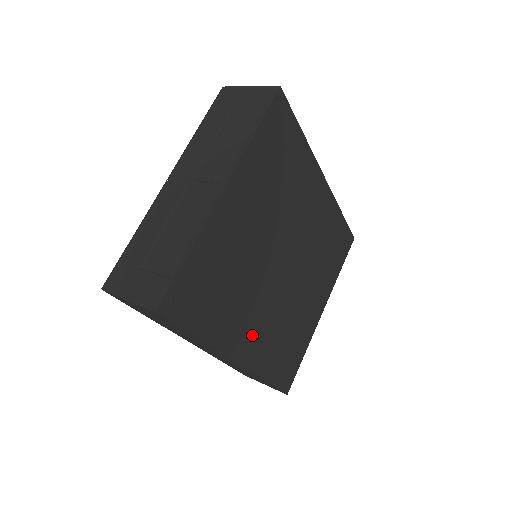
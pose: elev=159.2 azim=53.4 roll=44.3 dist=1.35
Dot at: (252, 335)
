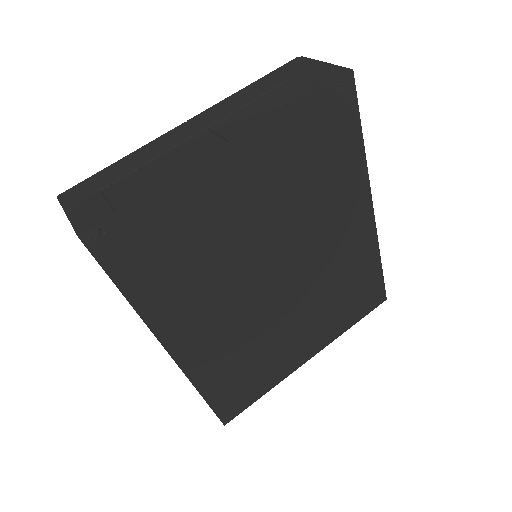
Dot at: (202, 333)
